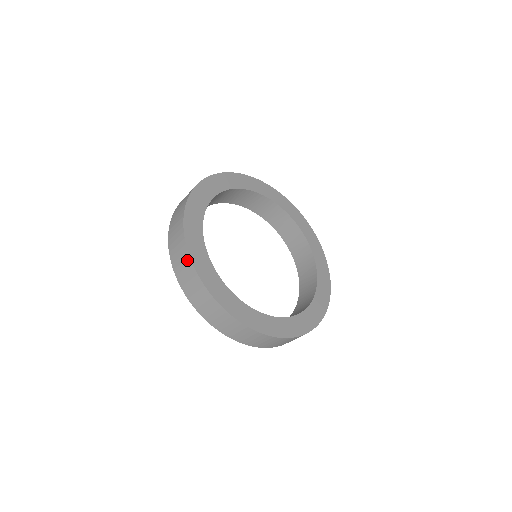
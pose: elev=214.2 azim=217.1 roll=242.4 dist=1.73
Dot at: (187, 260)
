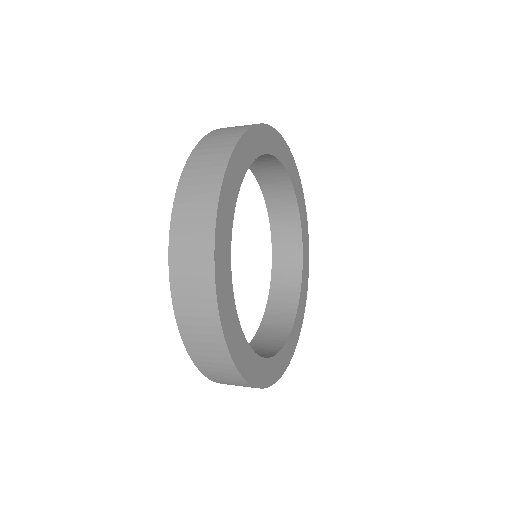
Dot at: (209, 215)
